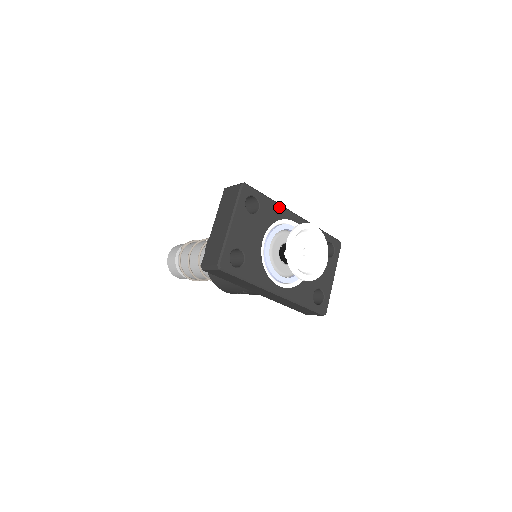
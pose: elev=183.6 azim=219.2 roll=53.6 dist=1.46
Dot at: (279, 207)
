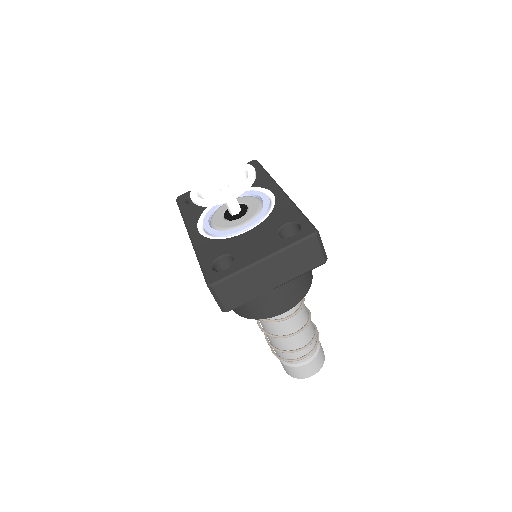
Dot at: (269, 179)
